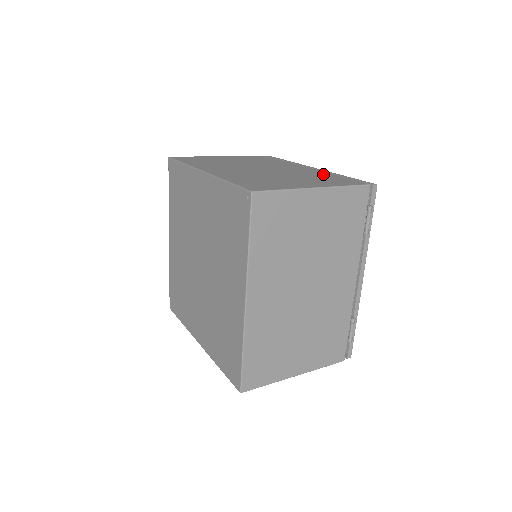
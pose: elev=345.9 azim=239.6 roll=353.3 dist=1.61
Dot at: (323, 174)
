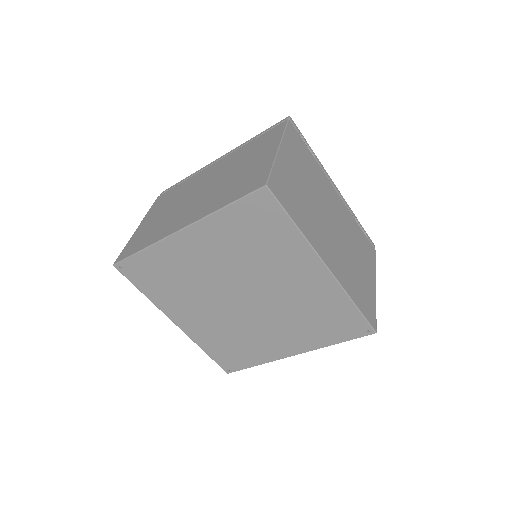
Dot at: (243, 149)
